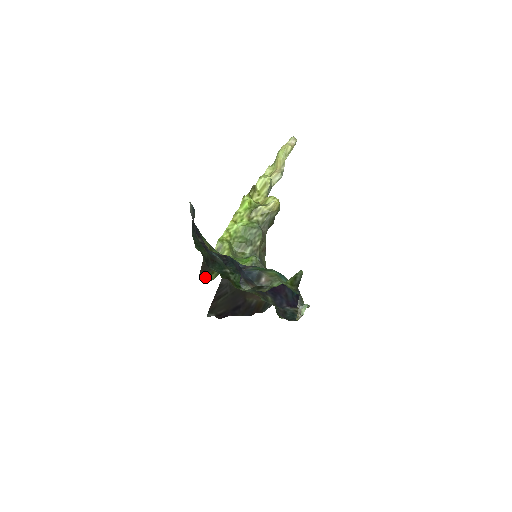
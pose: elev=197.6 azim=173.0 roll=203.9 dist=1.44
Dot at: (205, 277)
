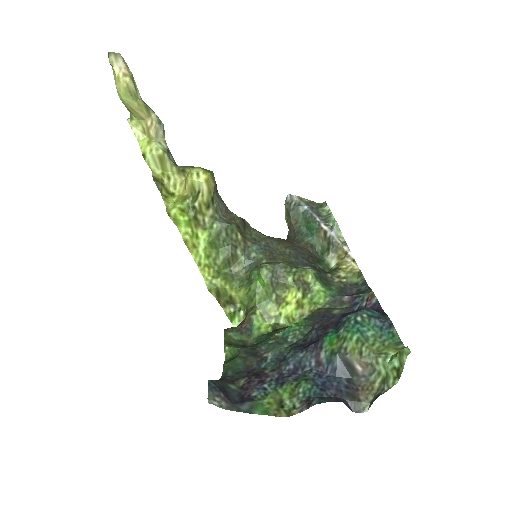
Dot at: occluded
